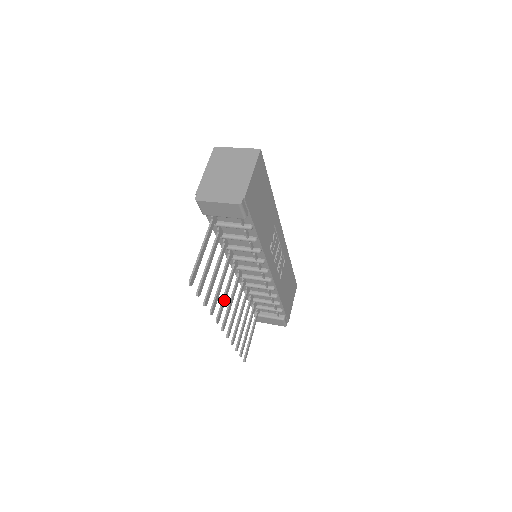
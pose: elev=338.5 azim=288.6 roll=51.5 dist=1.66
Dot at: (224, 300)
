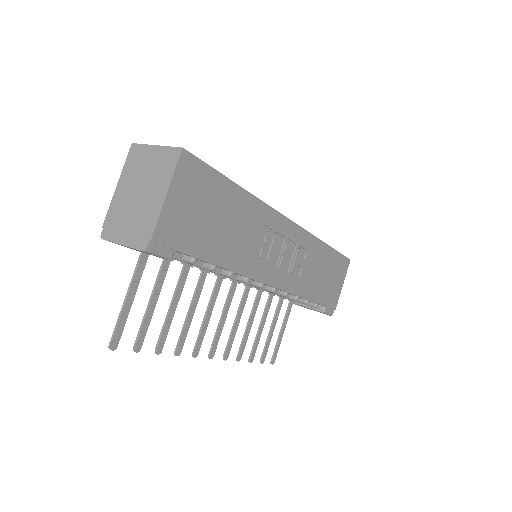
Dot at: (204, 327)
